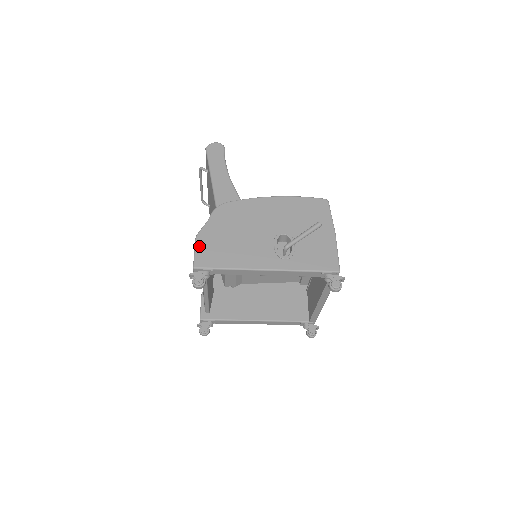
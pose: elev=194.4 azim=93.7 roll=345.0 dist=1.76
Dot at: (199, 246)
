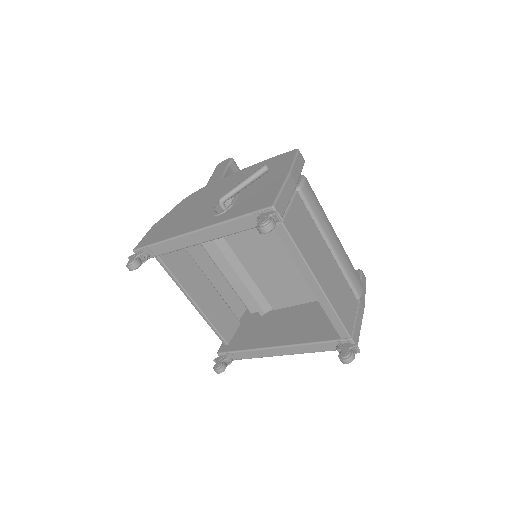
Dot at: (149, 232)
